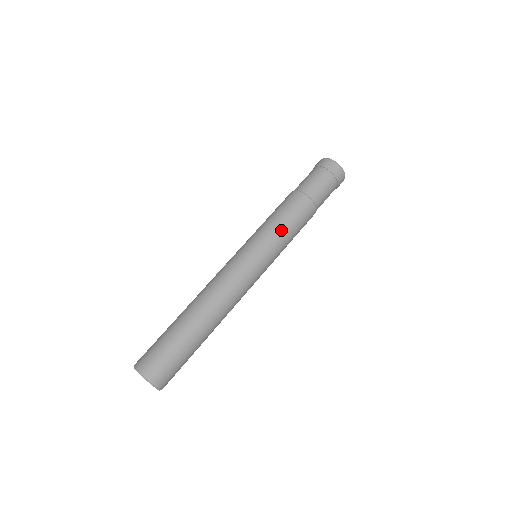
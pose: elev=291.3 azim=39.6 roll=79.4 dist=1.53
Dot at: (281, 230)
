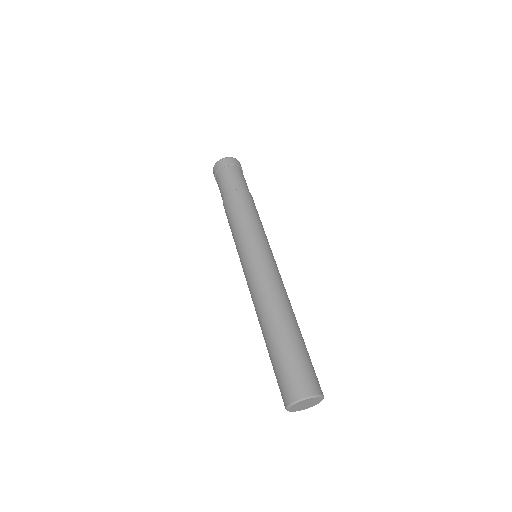
Dot at: (258, 222)
